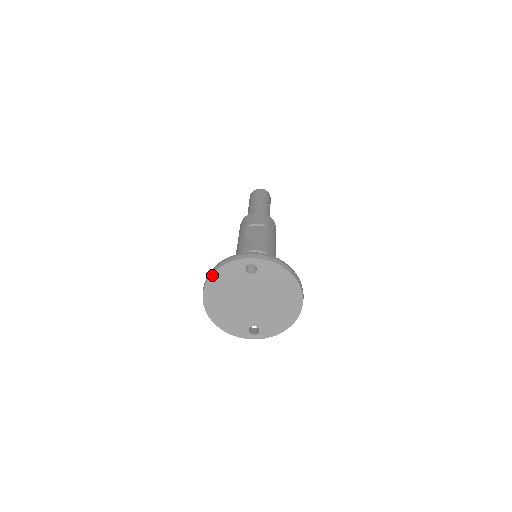
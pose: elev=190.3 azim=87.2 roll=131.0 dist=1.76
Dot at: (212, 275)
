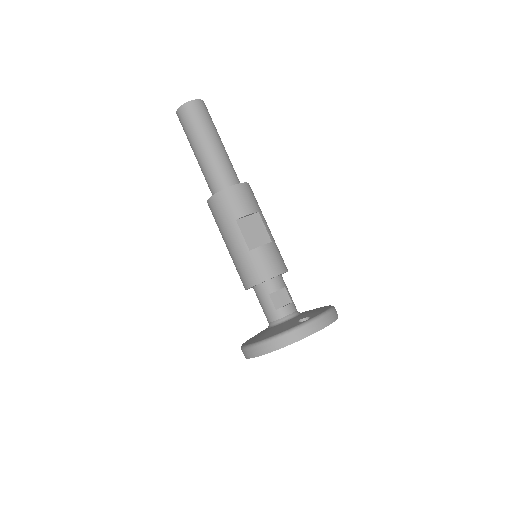
Dot at: occluded
